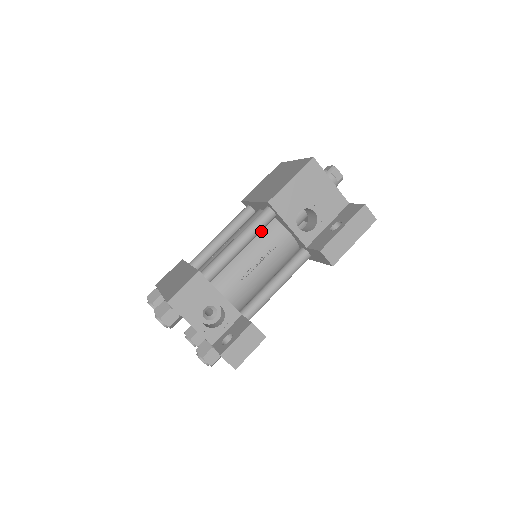
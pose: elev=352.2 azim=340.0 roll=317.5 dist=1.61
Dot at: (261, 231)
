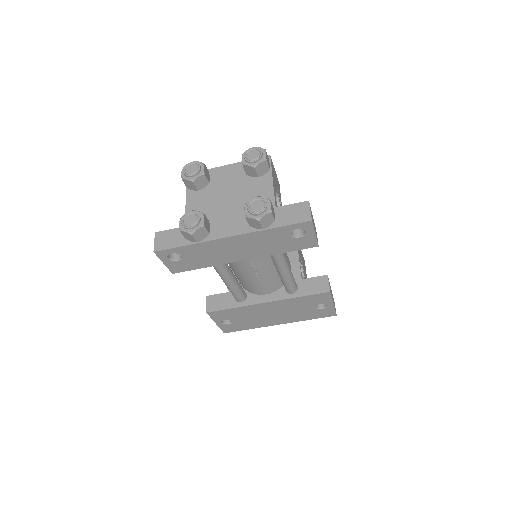
Dot at: occluded
